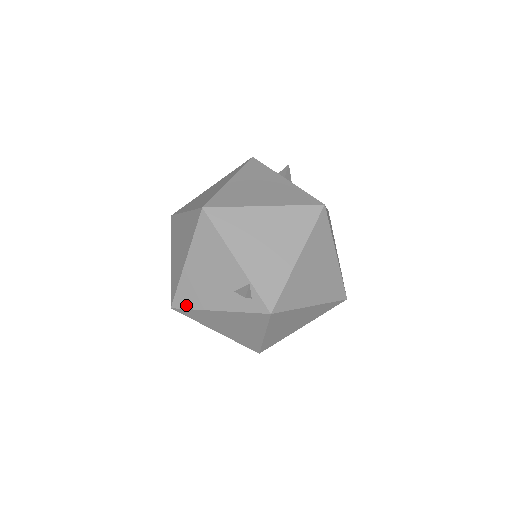
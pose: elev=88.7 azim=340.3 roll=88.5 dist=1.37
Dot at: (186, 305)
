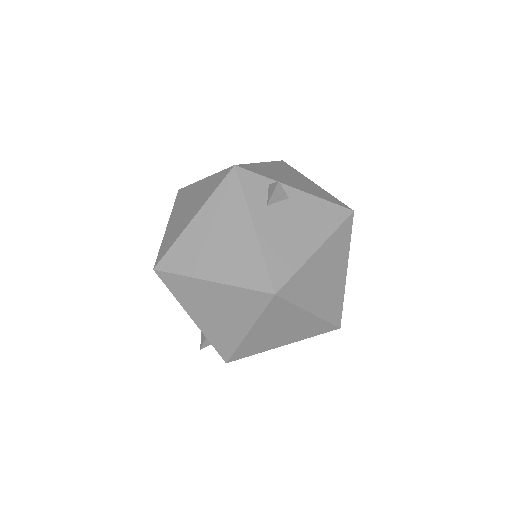
Dot at: occluded
